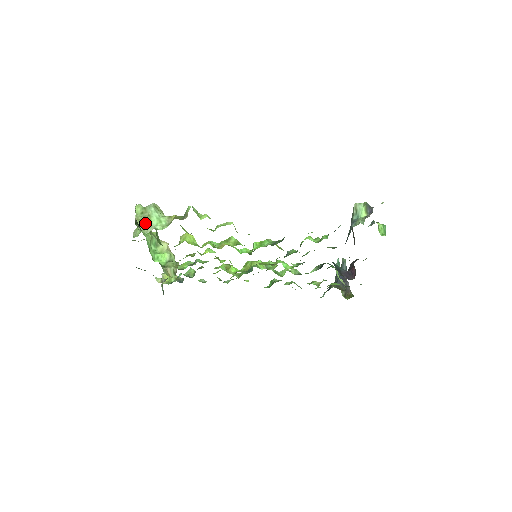
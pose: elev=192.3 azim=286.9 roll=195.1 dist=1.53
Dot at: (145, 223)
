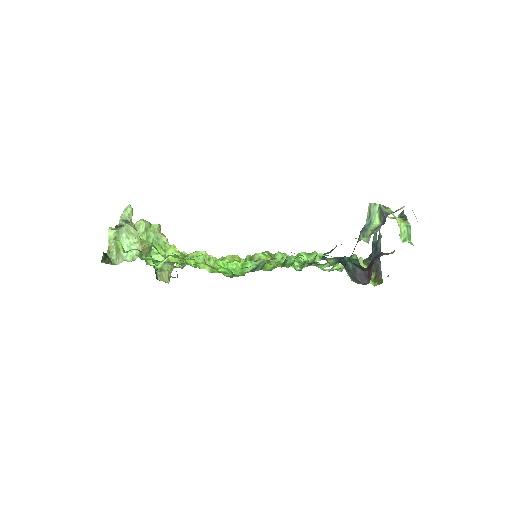
Dot at: (117, 252)
